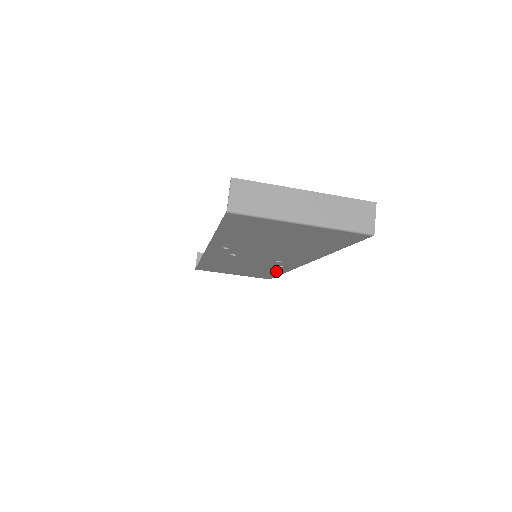
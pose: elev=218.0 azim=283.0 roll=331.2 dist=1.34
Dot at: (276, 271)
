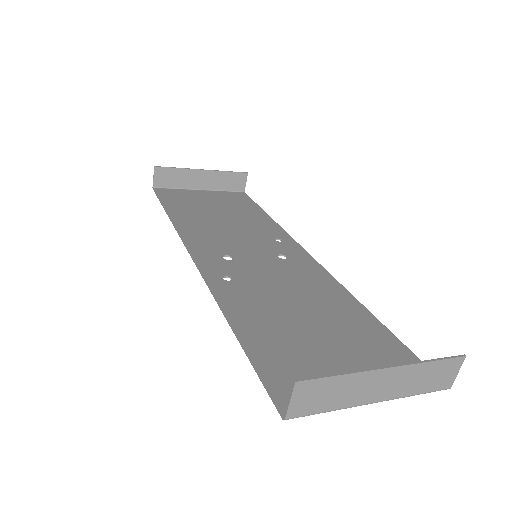
Dot at: (264, 222)
